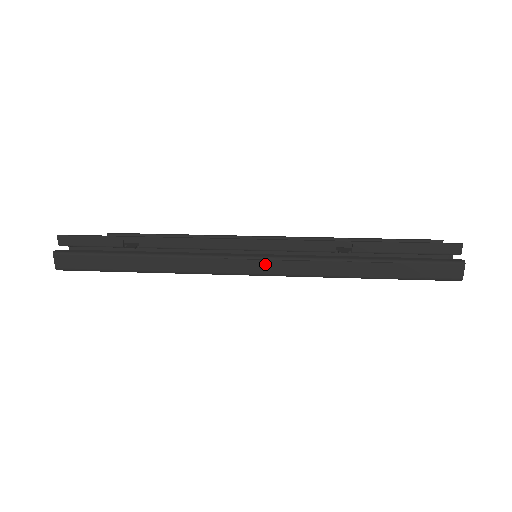
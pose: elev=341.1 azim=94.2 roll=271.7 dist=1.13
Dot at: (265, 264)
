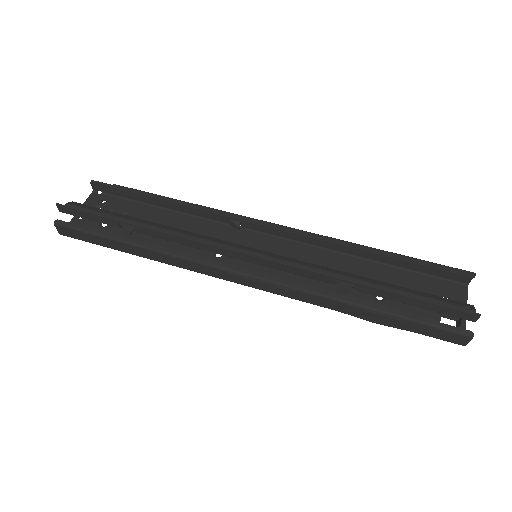
Dot at: (257, 284)
